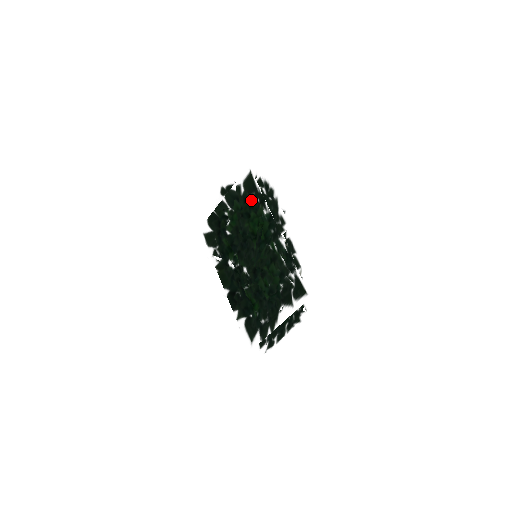
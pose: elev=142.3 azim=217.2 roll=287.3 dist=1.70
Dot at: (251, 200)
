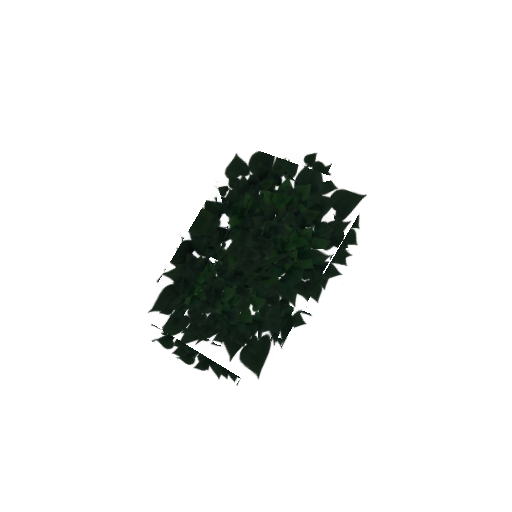
Dot at: (326, 219)
